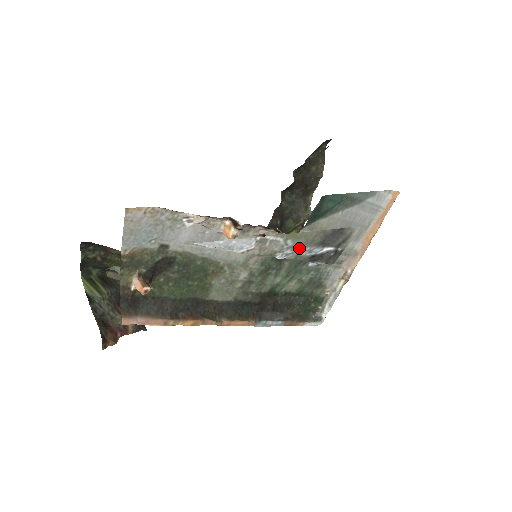
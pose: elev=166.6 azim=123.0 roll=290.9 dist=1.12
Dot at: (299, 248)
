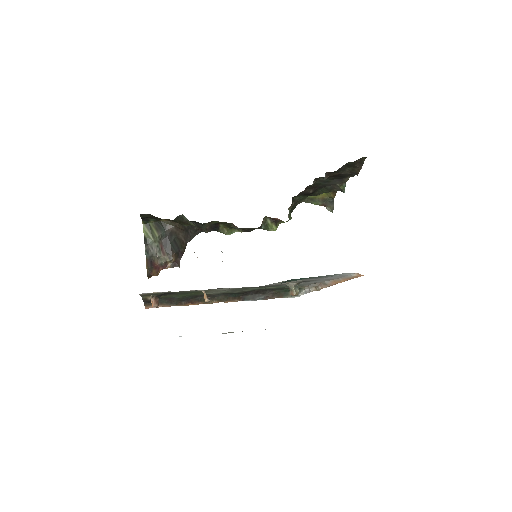
Dot at: occluded
